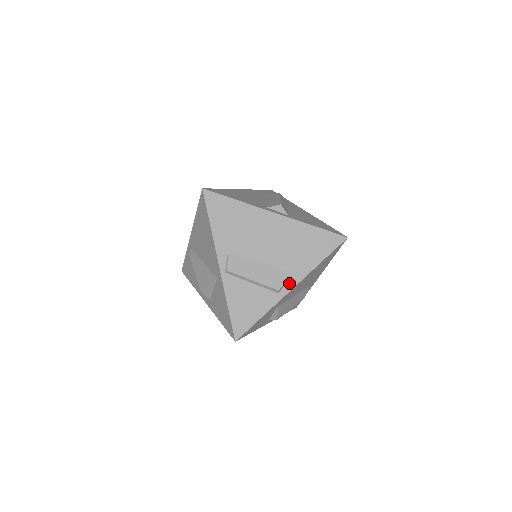
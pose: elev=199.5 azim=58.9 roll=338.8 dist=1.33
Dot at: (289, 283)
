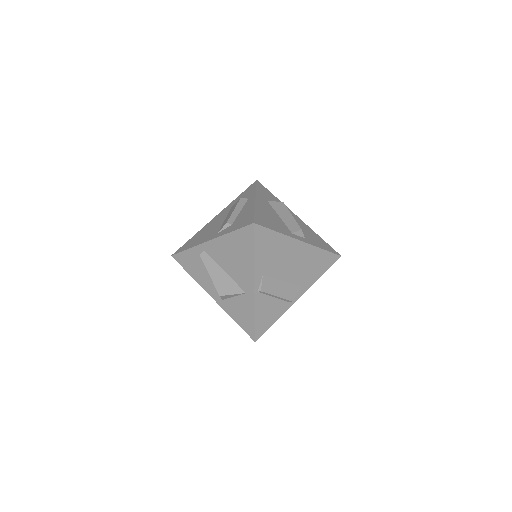
Dot at: (298, 294)
